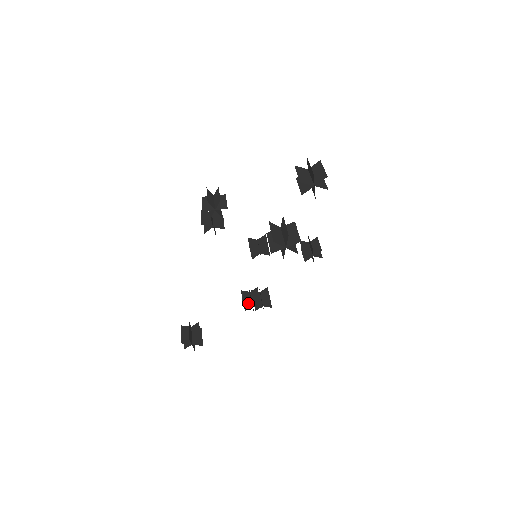
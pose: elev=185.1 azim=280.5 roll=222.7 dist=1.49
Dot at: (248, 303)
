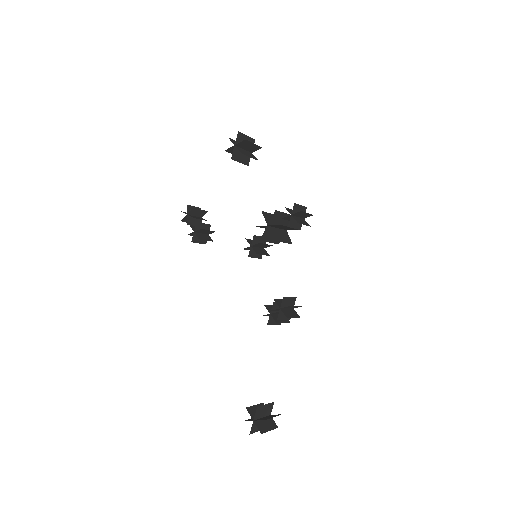
Dot at: occluded
